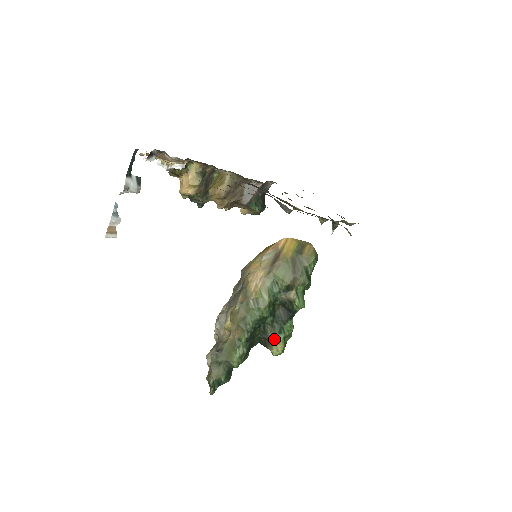
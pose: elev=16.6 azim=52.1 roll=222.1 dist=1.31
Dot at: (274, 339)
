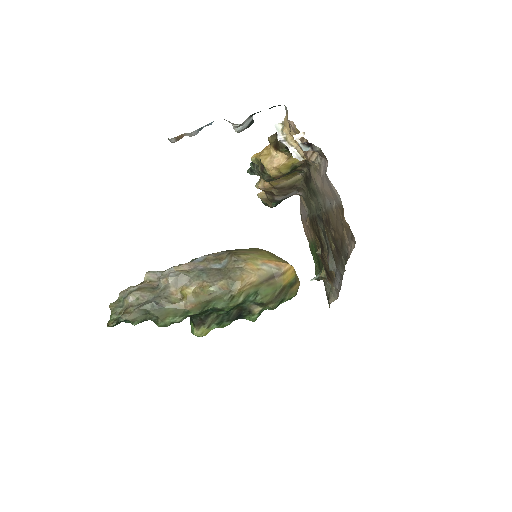
Dot at: (209, 325)
